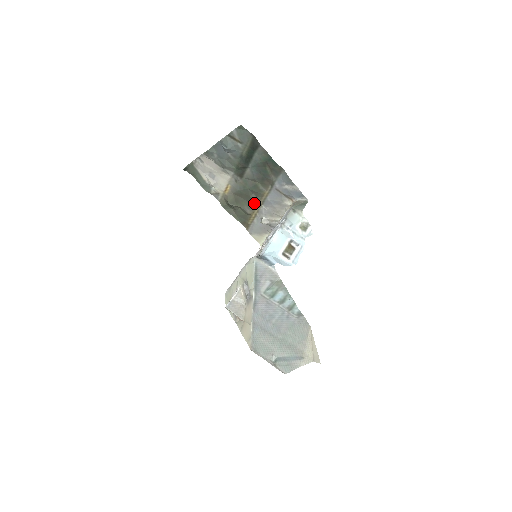
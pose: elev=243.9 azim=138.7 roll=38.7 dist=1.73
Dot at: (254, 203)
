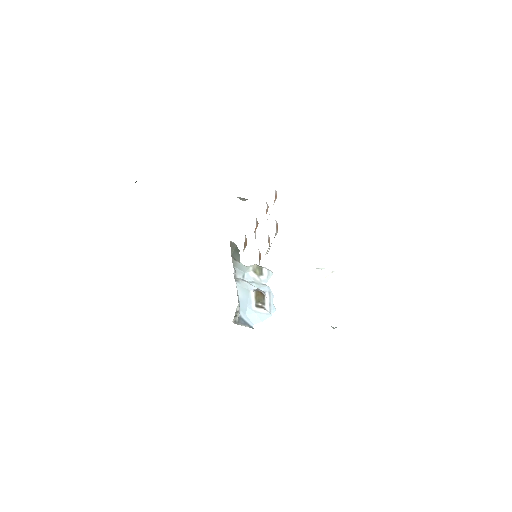
Dot at: occluded
